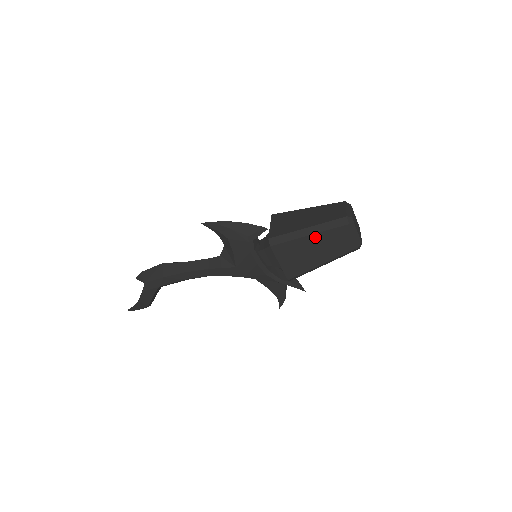
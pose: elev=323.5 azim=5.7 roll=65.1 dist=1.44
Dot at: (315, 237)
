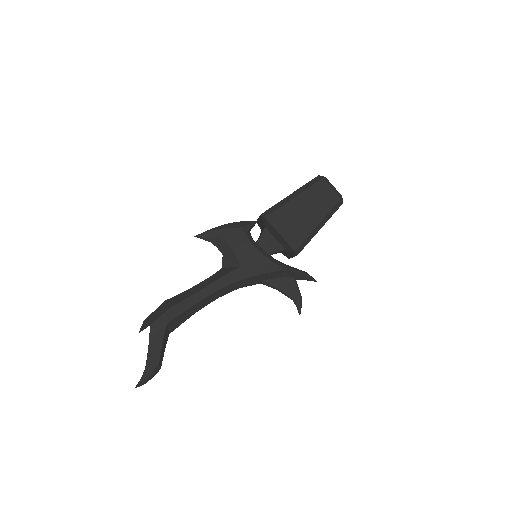
Dot at: (300, 198)
